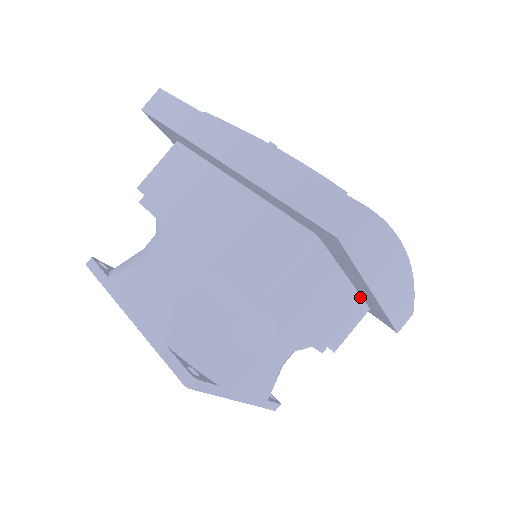
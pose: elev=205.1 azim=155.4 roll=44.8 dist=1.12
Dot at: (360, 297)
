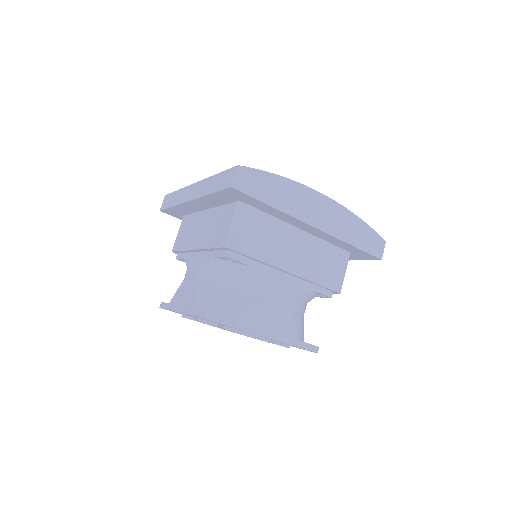
Dot at: (326, 242)
